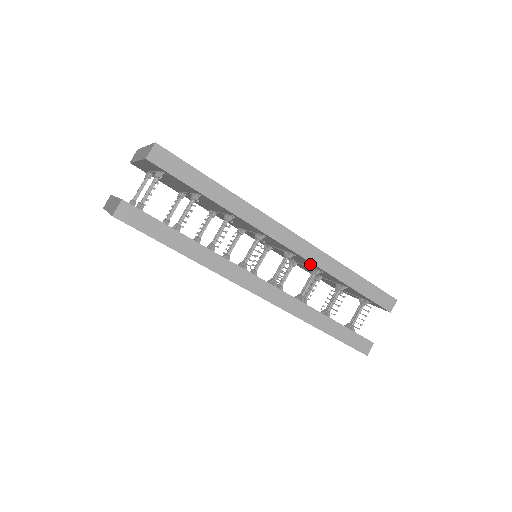
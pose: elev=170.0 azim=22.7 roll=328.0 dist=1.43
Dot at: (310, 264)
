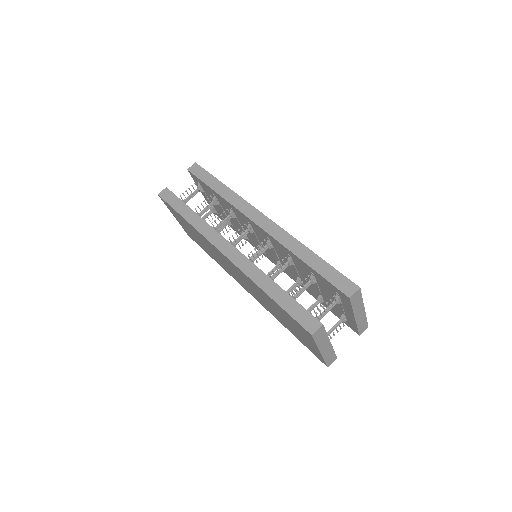
Dot at: (281, 249)
